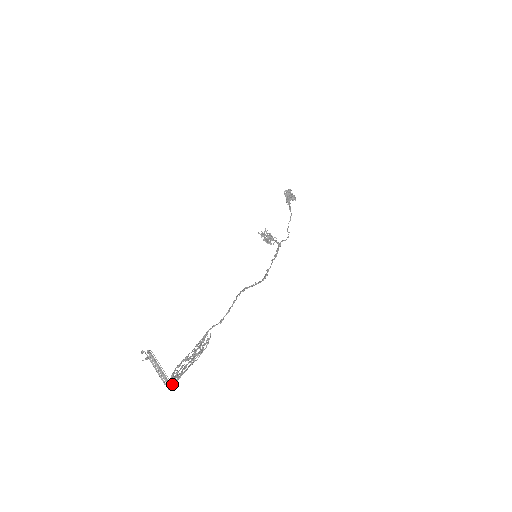
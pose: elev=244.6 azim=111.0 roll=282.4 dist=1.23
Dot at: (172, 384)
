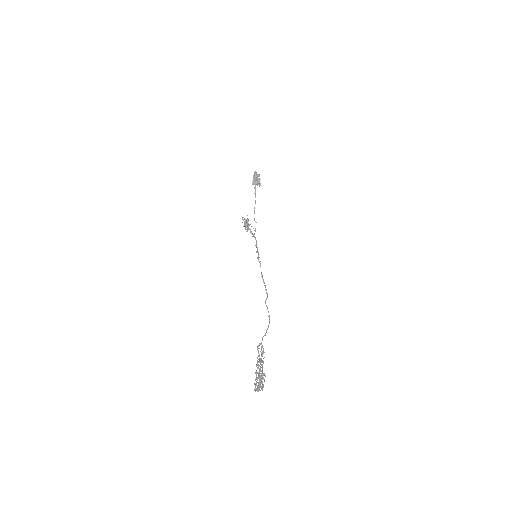
Dot at: (259, 390)
